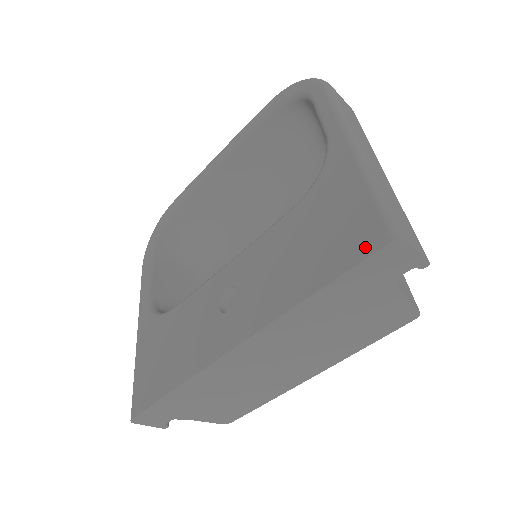
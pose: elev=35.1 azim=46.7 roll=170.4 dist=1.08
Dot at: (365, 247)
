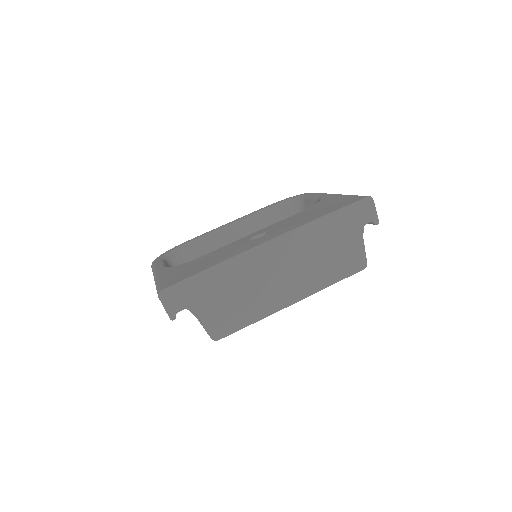
Dot at: (354, 201)
